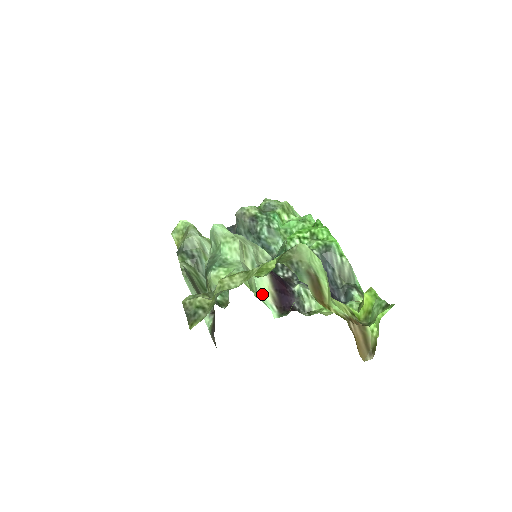
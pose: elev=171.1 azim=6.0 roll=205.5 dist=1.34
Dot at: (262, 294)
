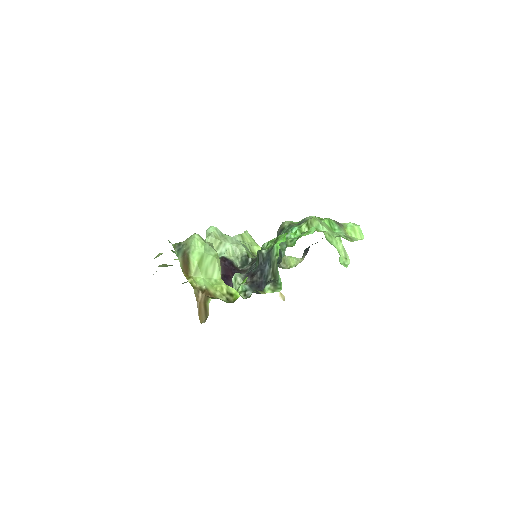
Dot at: occluded
